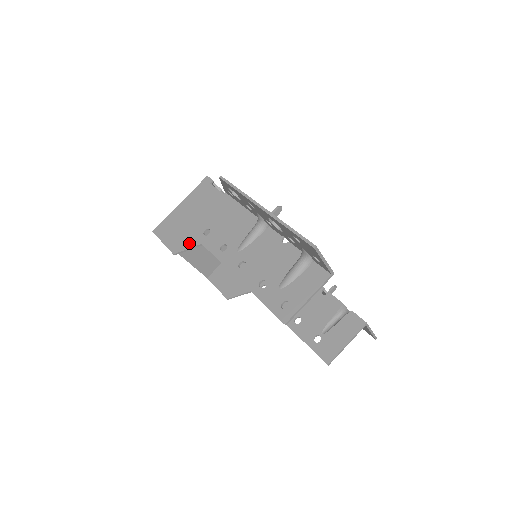
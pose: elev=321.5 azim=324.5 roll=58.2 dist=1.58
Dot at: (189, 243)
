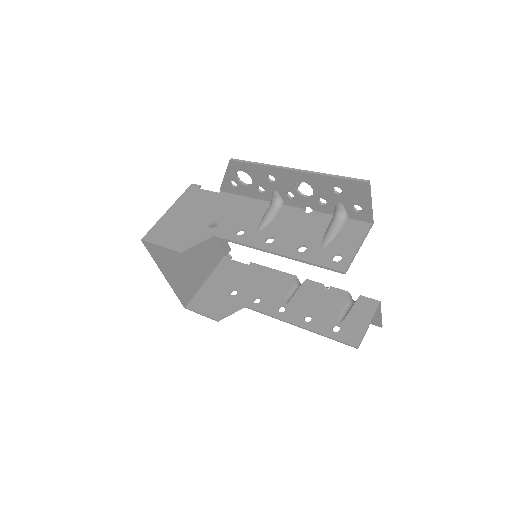
Dot at: (195, 238)
